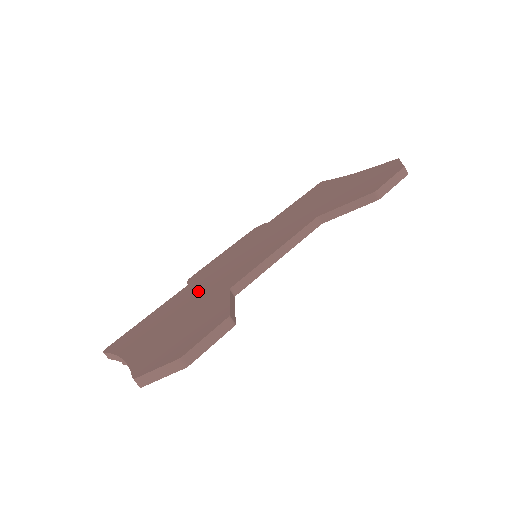
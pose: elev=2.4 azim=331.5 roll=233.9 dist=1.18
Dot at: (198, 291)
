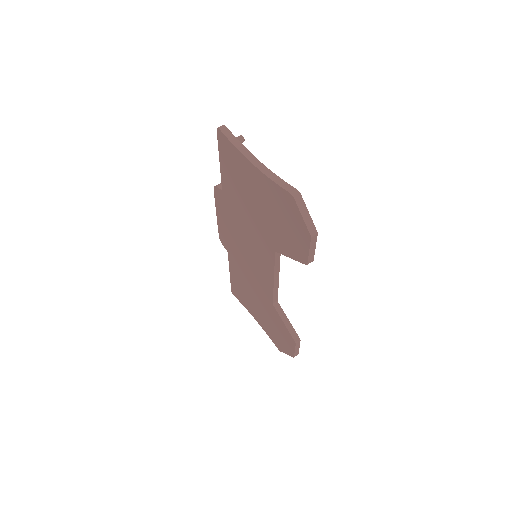
Dot at: (247, 279)
